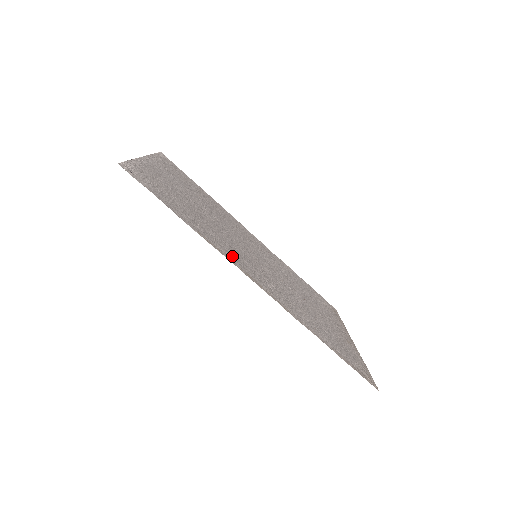
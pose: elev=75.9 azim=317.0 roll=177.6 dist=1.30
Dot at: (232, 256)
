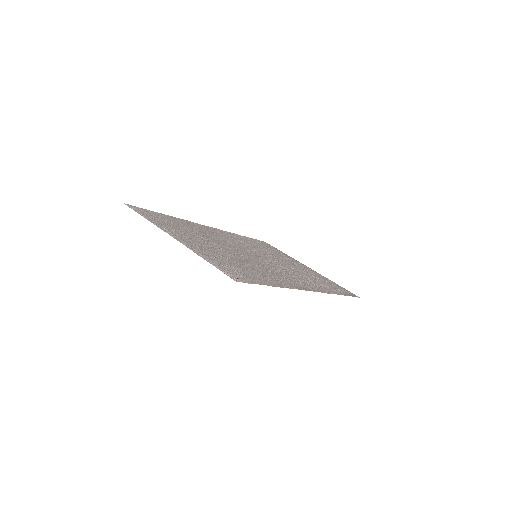
Dot at: (287, 282)
